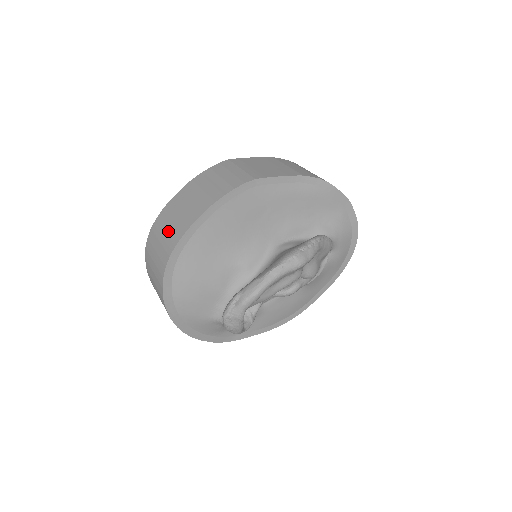
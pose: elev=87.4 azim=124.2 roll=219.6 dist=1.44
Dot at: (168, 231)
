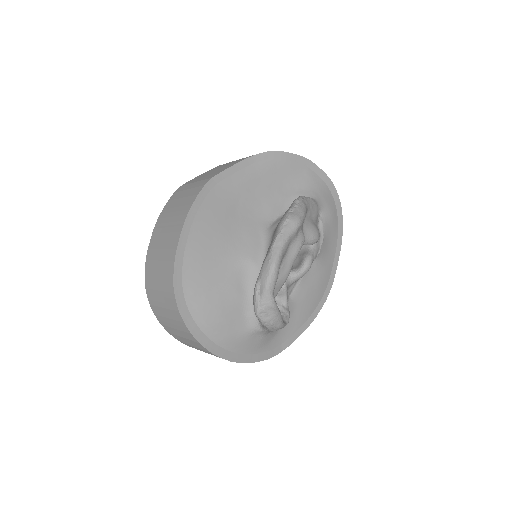
Dot at: (160, 269)
